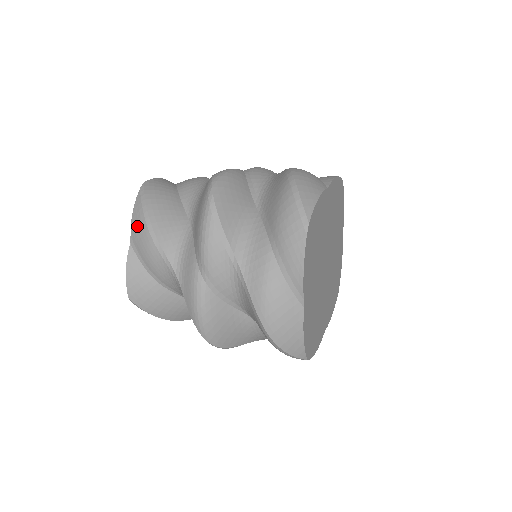
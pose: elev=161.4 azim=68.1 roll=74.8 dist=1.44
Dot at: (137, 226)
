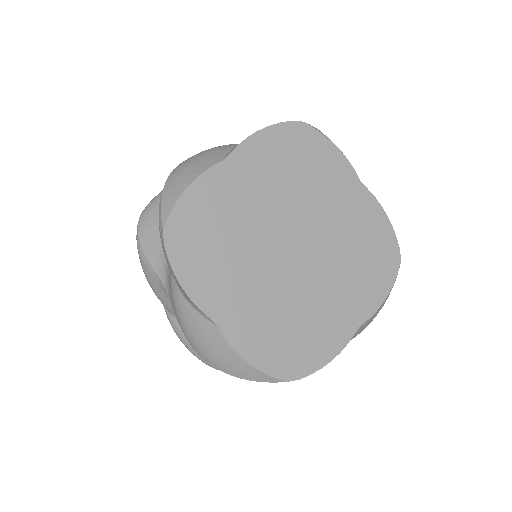
Dot at: occluded
